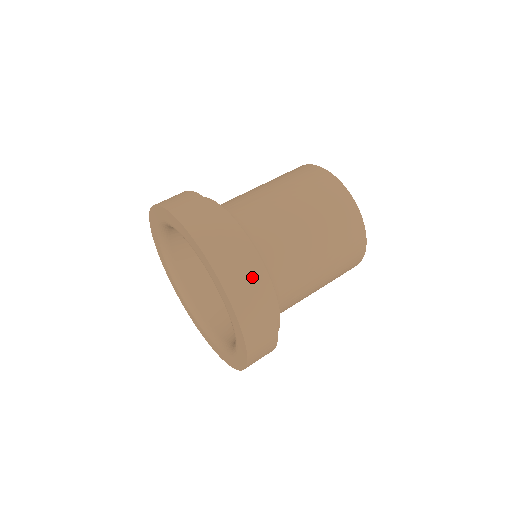
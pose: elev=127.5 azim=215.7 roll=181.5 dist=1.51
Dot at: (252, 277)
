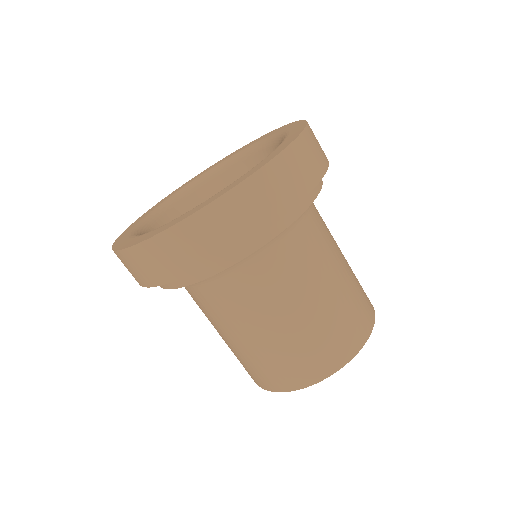
Dot at: occluded
